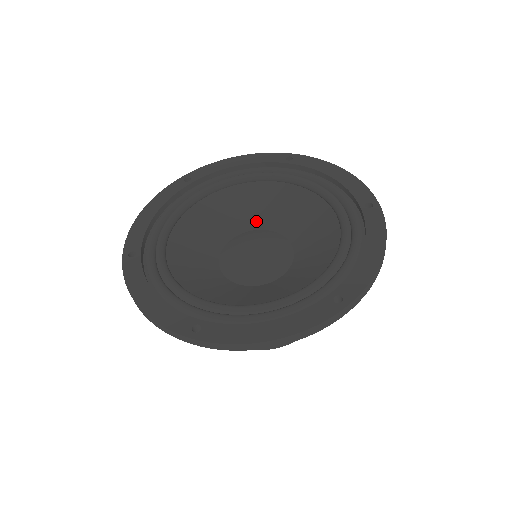
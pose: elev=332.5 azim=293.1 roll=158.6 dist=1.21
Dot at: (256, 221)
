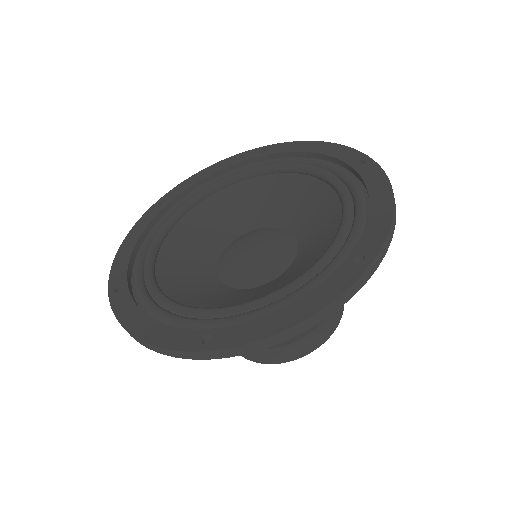
Dot at: (246, 223)
